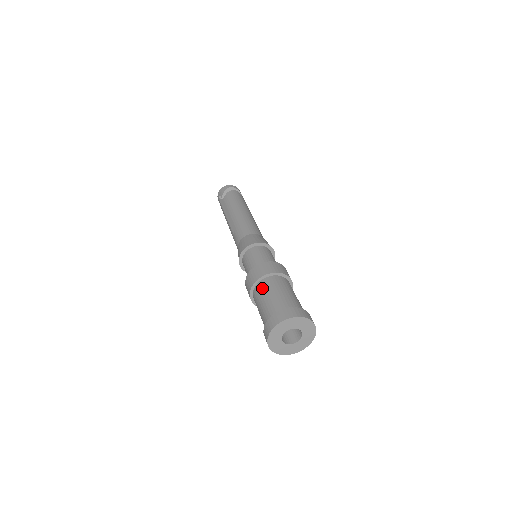
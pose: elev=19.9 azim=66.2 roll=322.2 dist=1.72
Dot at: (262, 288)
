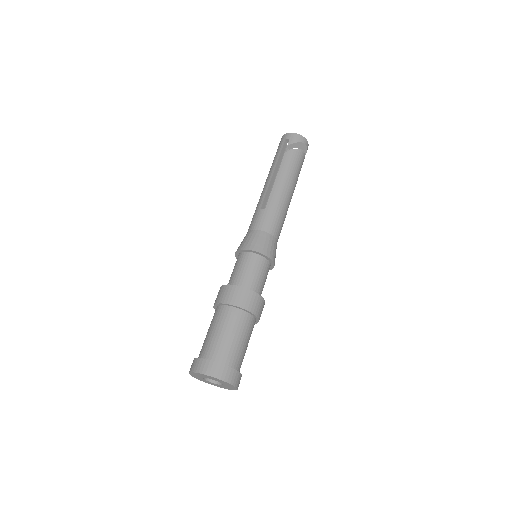
Dot at: (233, 318)
